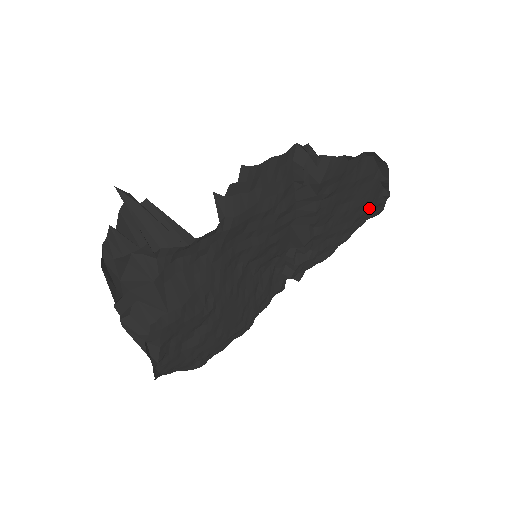
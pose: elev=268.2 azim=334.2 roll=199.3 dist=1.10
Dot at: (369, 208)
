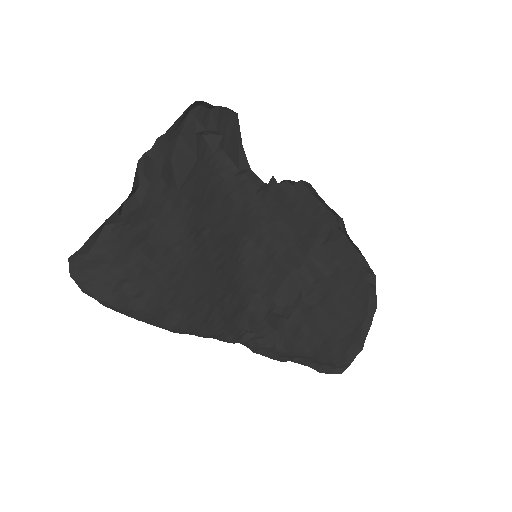
Dot at: (344, 342)
